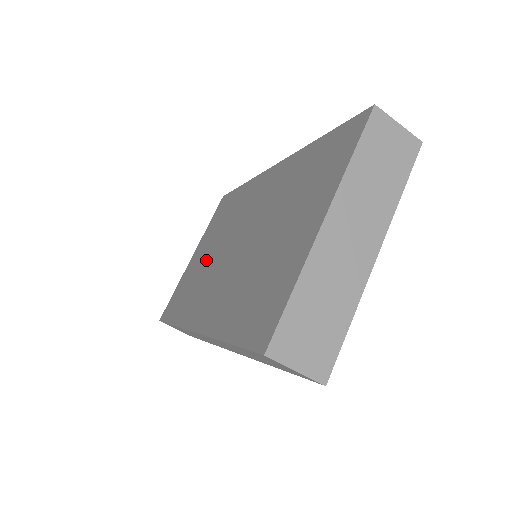
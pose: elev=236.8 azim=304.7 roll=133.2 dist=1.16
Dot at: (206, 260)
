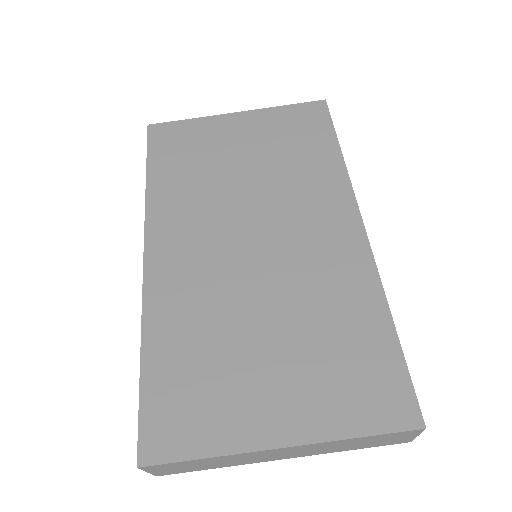
Dot at: (231, 172)
